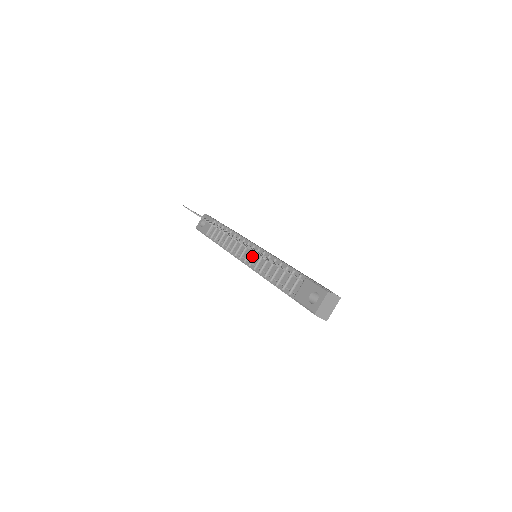
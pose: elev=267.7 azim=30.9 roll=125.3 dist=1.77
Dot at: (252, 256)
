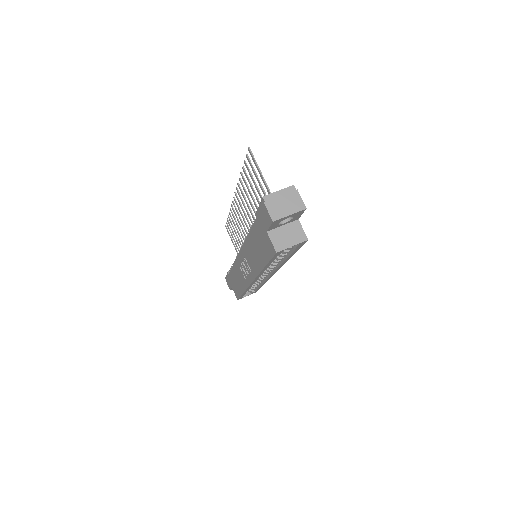
Dot at: occluded
